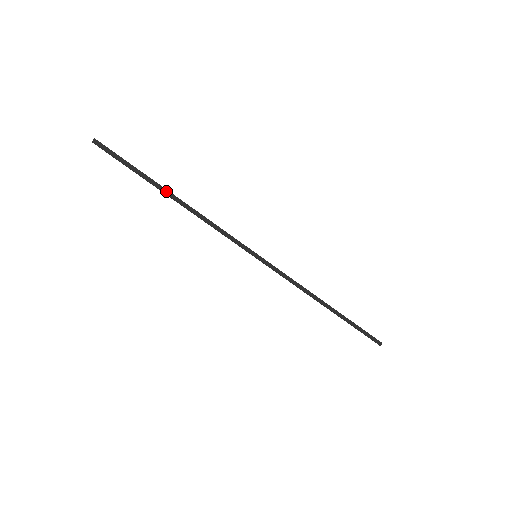
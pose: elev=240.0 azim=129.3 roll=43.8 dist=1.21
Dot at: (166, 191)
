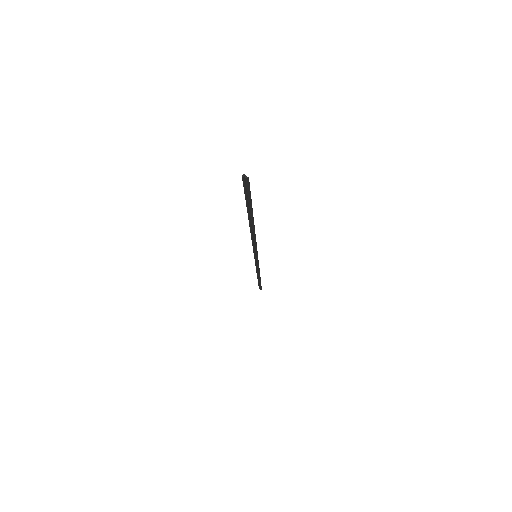
Dot at: (252, 220)
